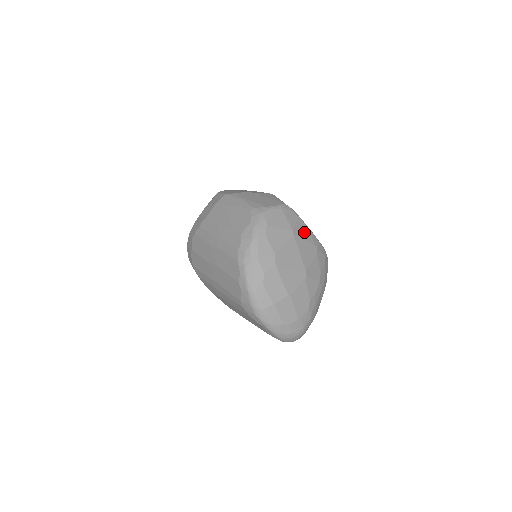
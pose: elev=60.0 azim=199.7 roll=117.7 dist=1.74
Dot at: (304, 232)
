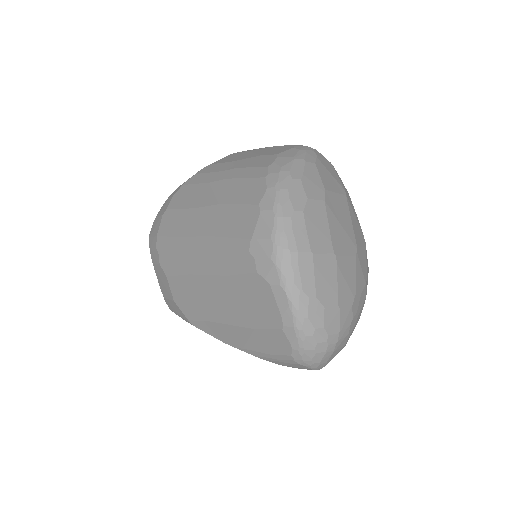
Dot at: (353, 210)
